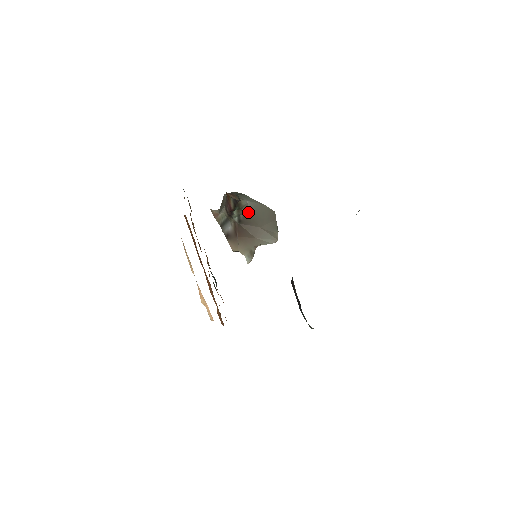
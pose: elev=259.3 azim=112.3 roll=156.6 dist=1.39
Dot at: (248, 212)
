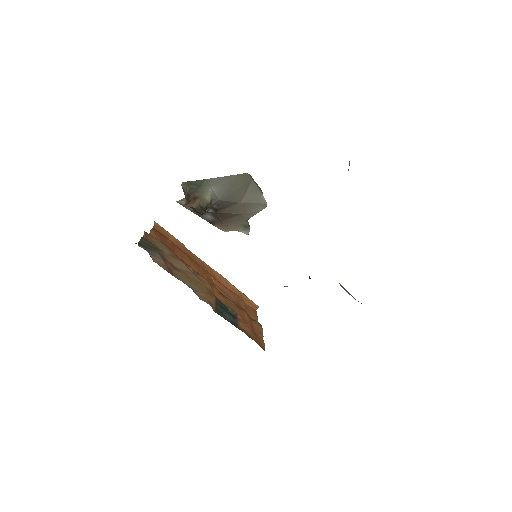
Dot at: (219, 199)
